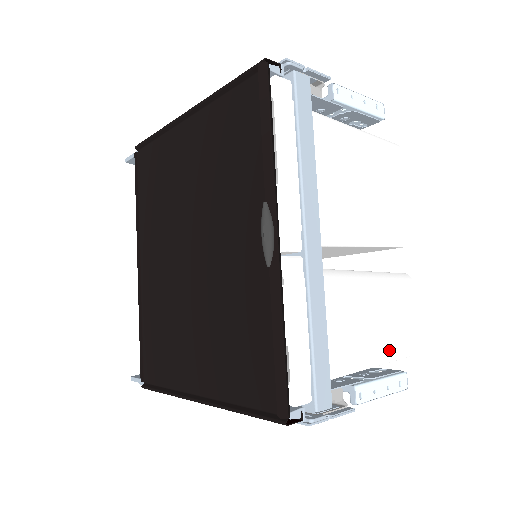
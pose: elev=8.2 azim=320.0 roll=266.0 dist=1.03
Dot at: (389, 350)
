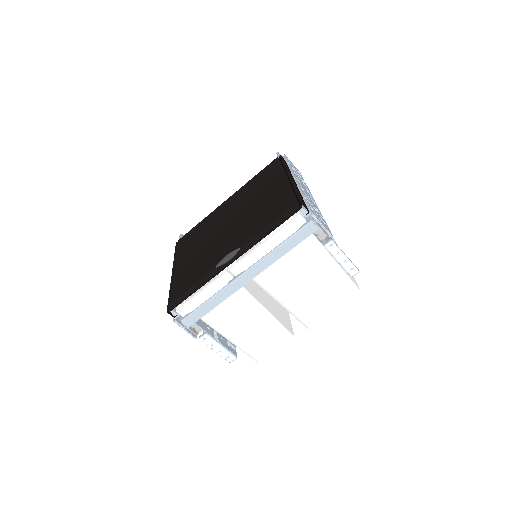
Dot at: (243, 345)
